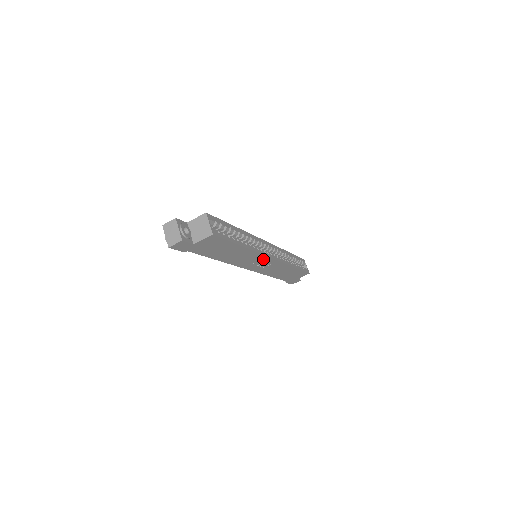
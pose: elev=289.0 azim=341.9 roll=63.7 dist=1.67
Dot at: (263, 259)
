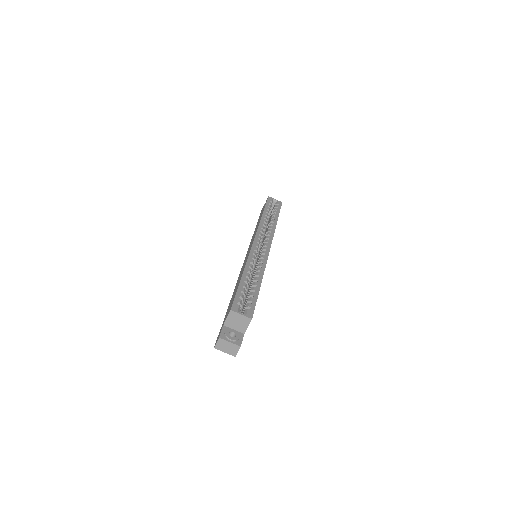
Dot at: occluded
